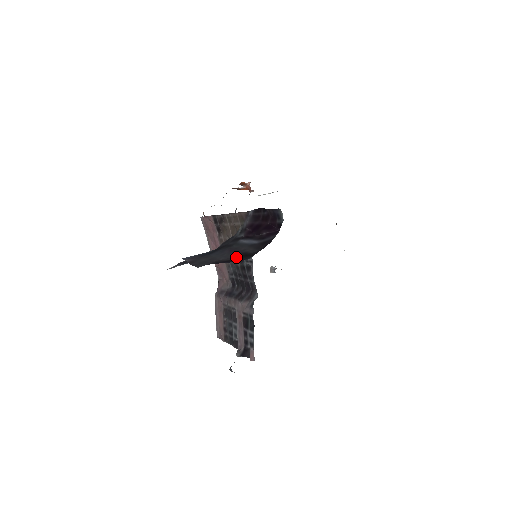
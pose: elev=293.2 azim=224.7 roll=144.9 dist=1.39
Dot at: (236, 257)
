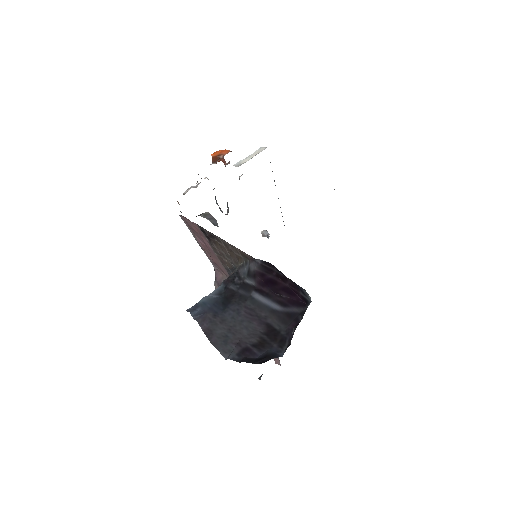
Dot at: (262, 334)
